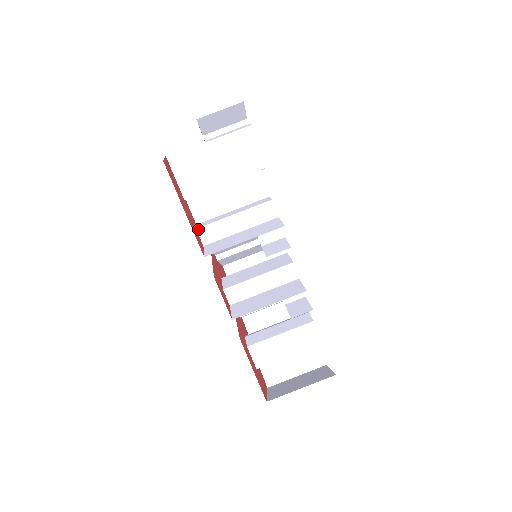
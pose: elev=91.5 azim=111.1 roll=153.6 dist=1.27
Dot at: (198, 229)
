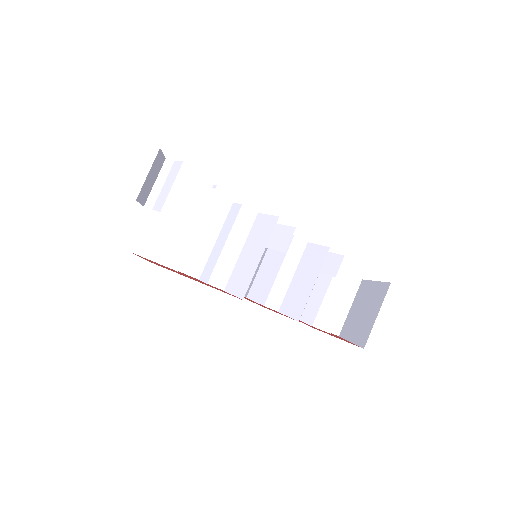
Dot at: (209, 283)
